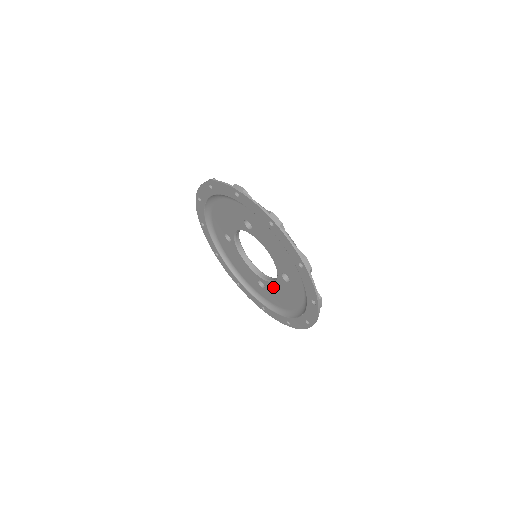
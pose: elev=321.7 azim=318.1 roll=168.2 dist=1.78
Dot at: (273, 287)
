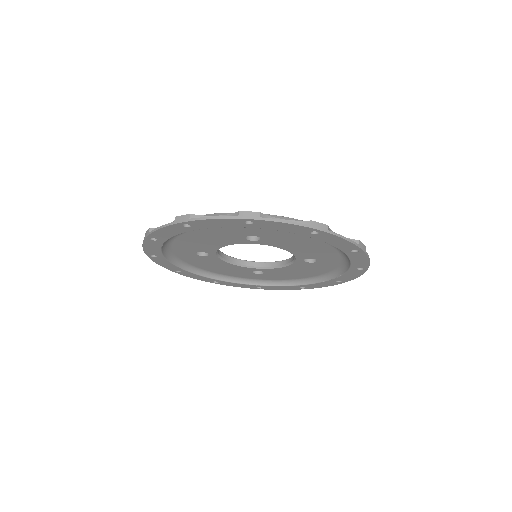
Dot at: (281, 270)
